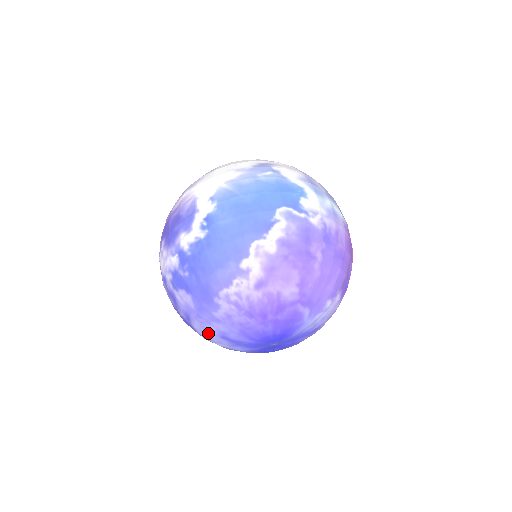
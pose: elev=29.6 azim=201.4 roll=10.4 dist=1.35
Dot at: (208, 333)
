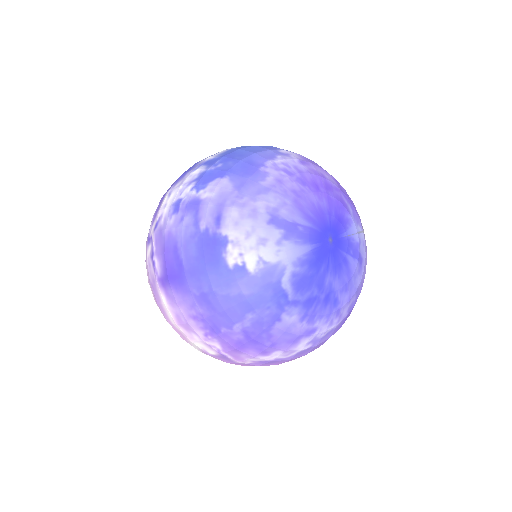
Dot at: (250, 223)
